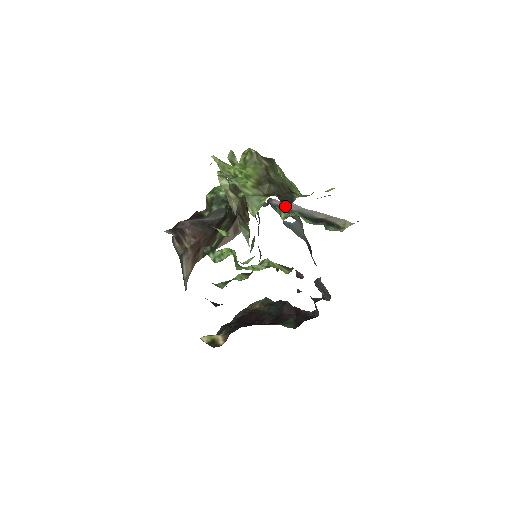
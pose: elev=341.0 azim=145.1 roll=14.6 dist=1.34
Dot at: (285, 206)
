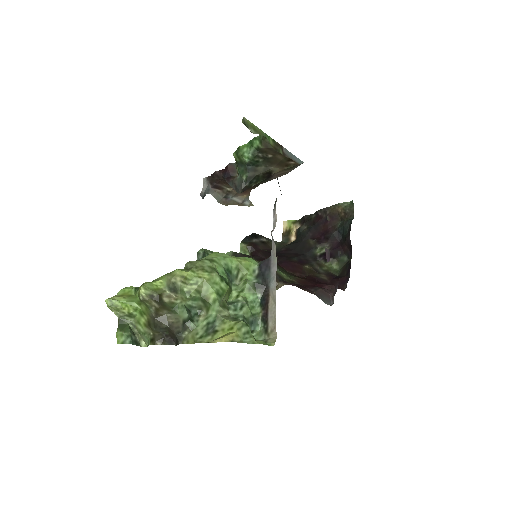
Dot at: occluded
